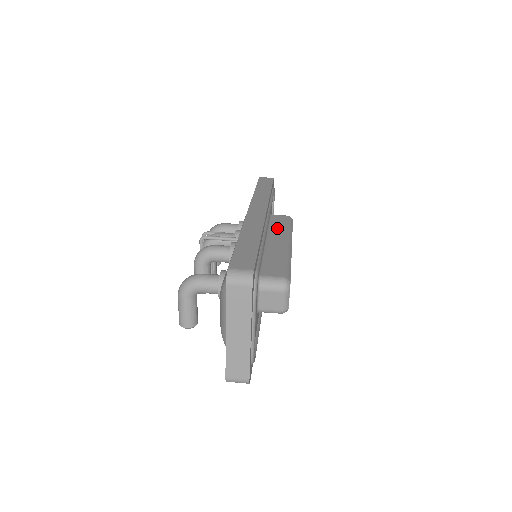
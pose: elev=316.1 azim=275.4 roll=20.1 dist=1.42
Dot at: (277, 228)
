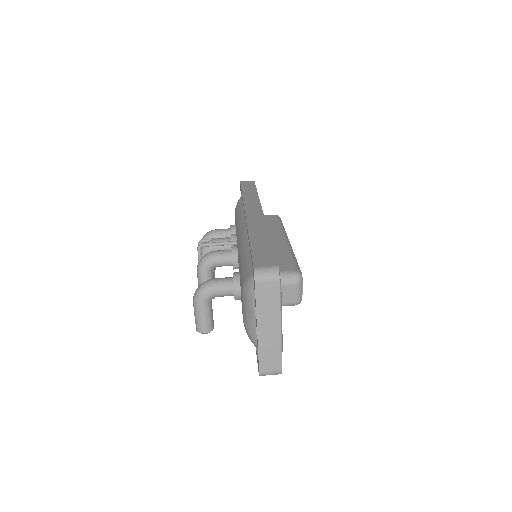
Dot at: (270, 227)
